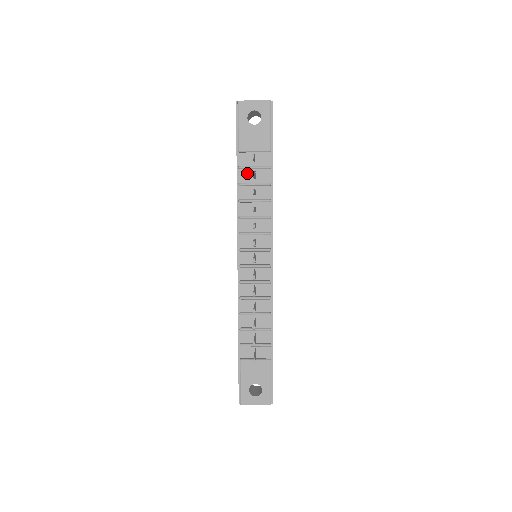
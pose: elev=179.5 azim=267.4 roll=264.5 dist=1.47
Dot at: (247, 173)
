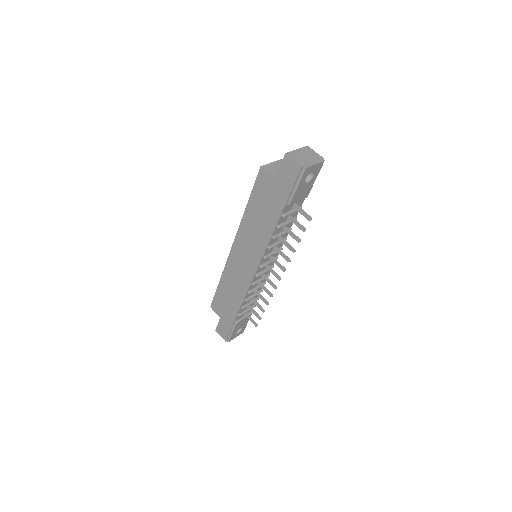
Dot at: occluded
